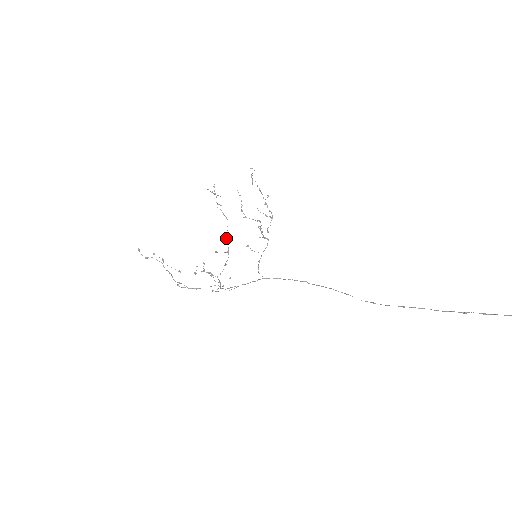
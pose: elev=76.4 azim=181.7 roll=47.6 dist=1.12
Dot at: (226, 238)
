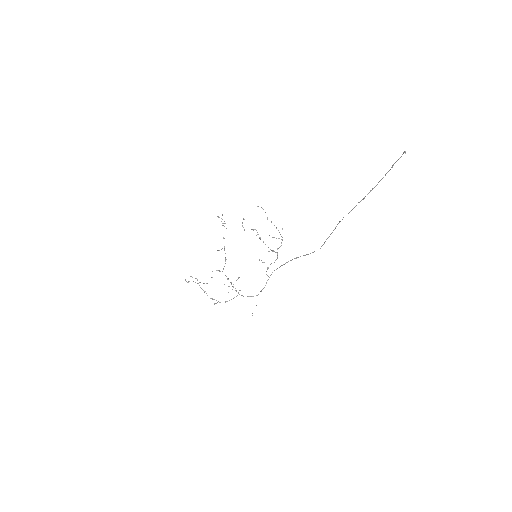
Dot at: (223, 238)
